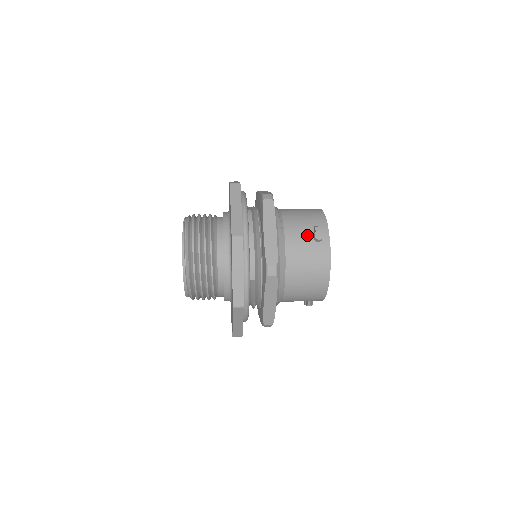
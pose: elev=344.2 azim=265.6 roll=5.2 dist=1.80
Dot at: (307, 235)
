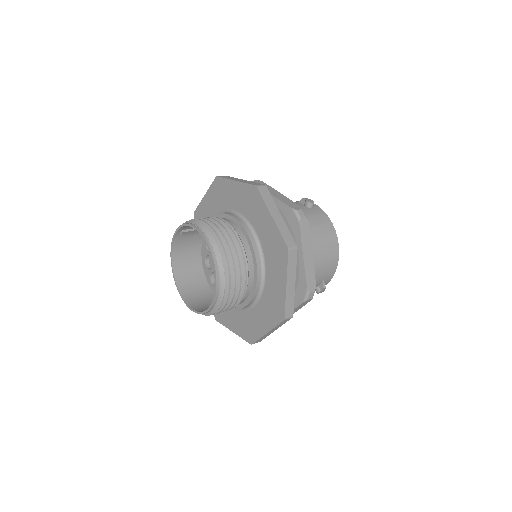
Dot at: (300, 206)
